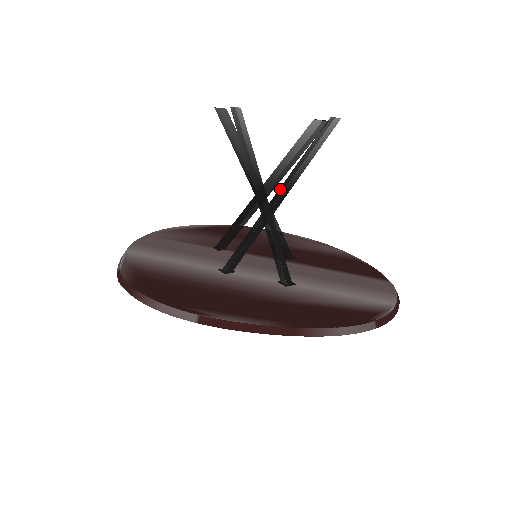
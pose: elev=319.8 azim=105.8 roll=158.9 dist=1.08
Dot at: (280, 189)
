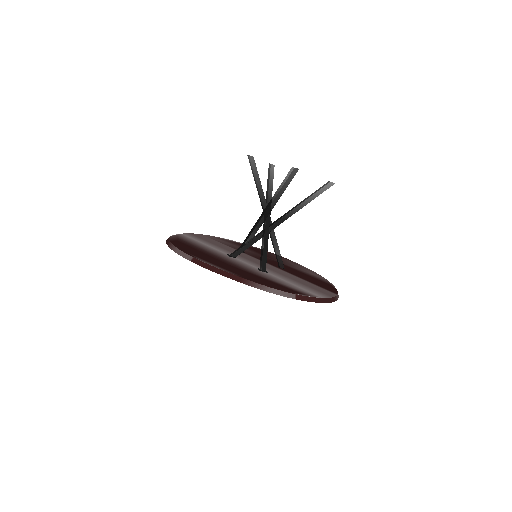
Dot at: (281, 216)
